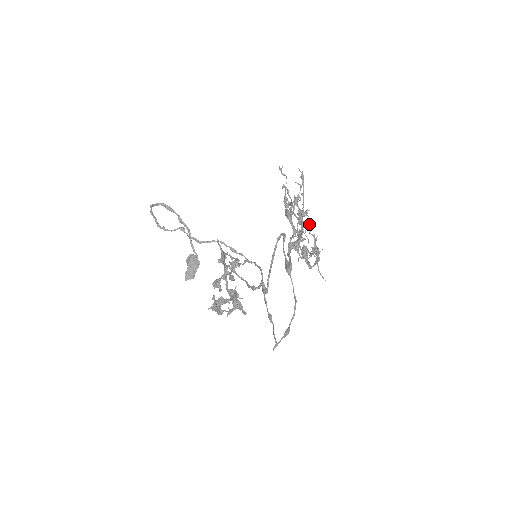
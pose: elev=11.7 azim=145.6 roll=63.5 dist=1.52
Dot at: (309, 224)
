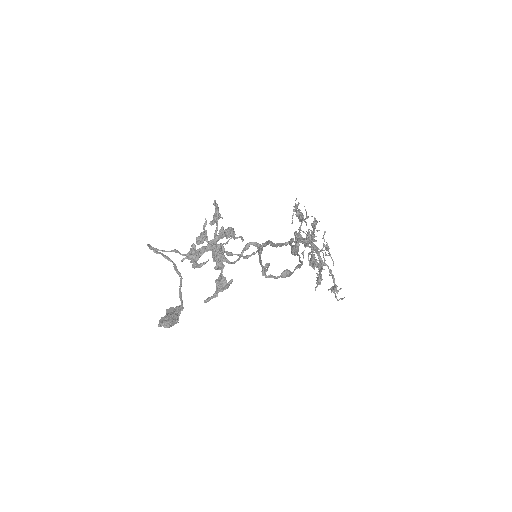
Dot at: (323, 254)
